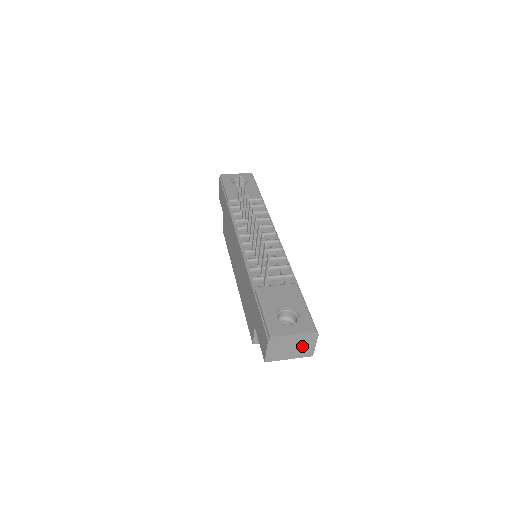
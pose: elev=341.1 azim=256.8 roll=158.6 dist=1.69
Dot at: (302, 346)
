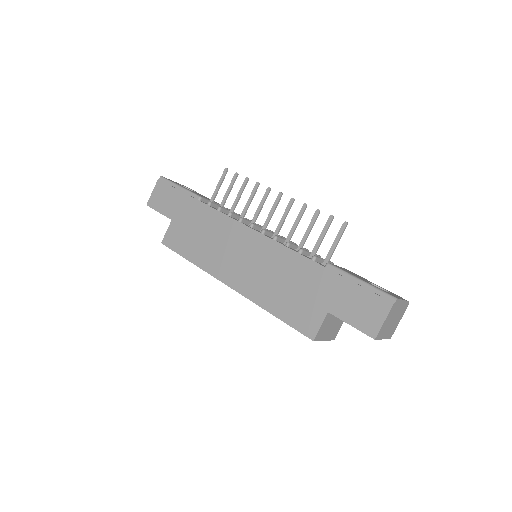
Dot at: (396, 321)
